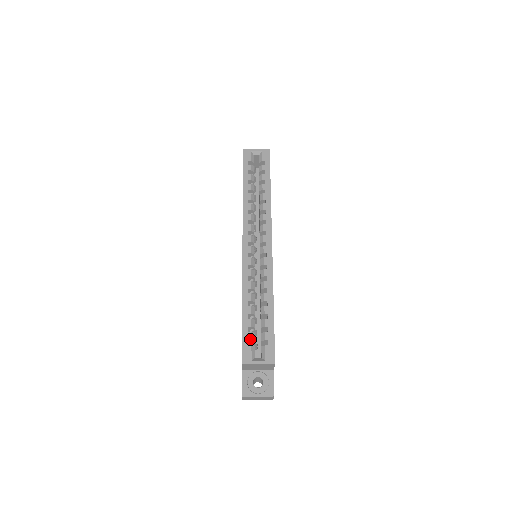
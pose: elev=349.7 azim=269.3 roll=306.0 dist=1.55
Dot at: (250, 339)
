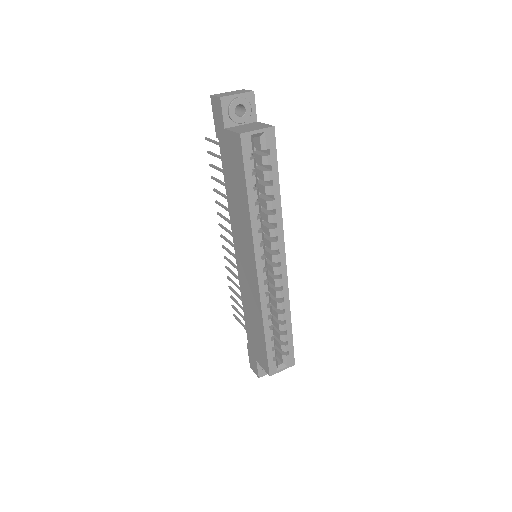
Dot at: (274, 356)
